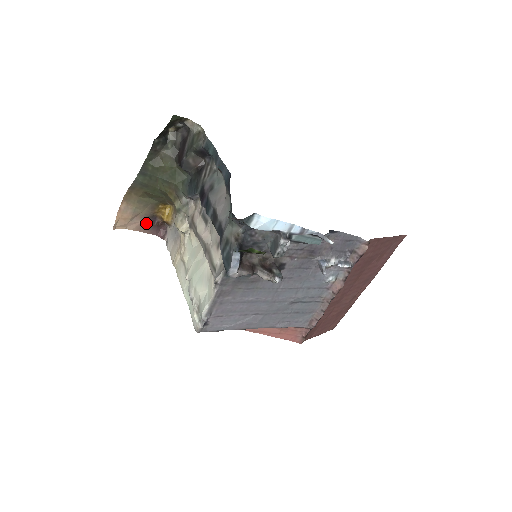
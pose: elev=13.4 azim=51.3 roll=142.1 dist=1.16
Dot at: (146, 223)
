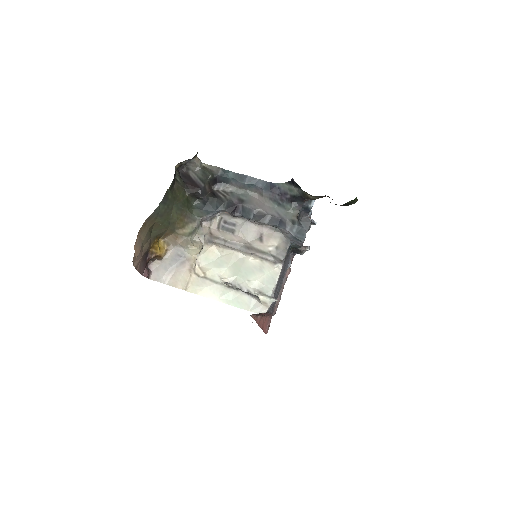
Dot at: (142, 260)
